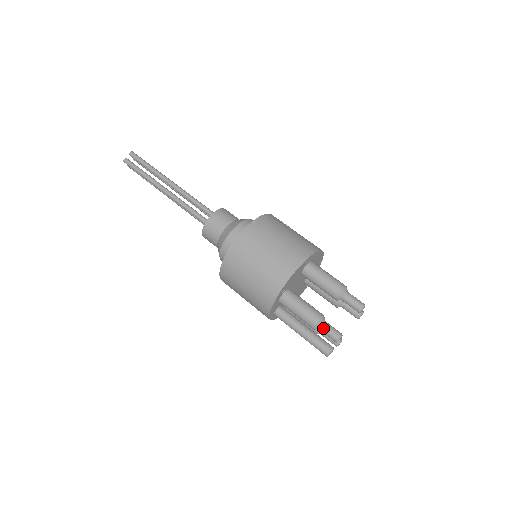
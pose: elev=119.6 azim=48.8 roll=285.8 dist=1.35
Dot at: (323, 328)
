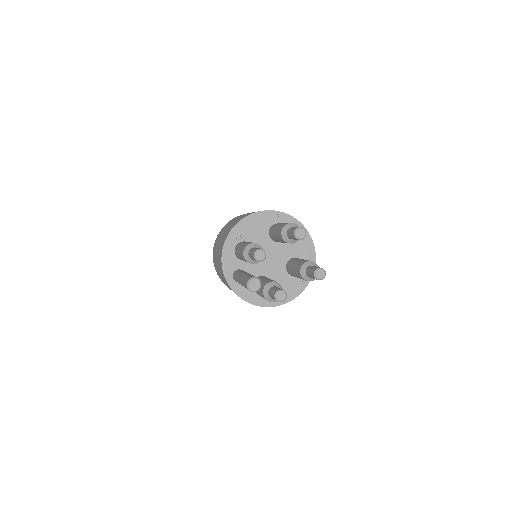
Dot at: (250, 250)
